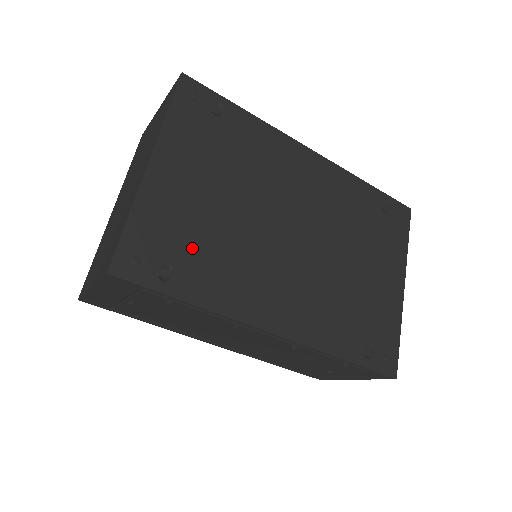
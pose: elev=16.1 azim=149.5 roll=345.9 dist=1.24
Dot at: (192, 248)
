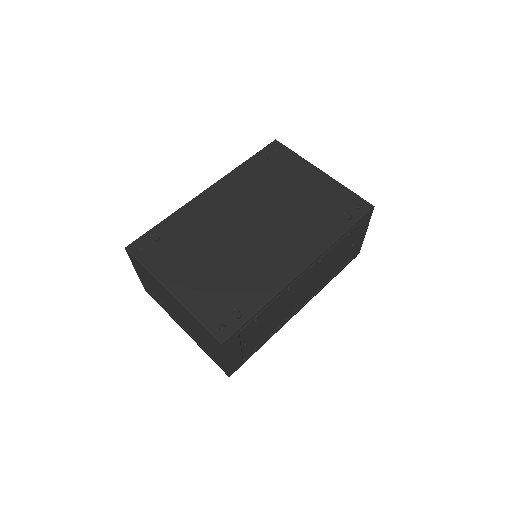
Dot at: (230, 292)
